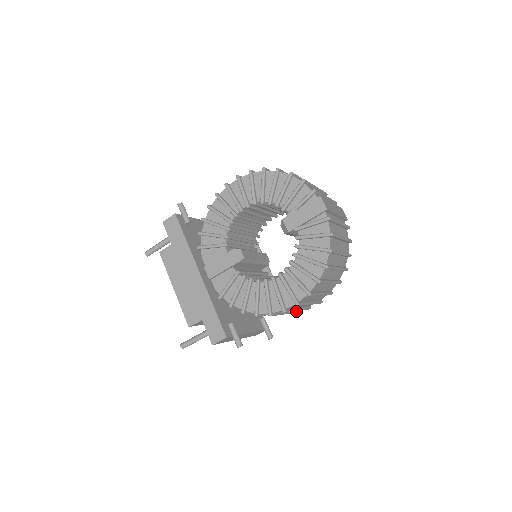
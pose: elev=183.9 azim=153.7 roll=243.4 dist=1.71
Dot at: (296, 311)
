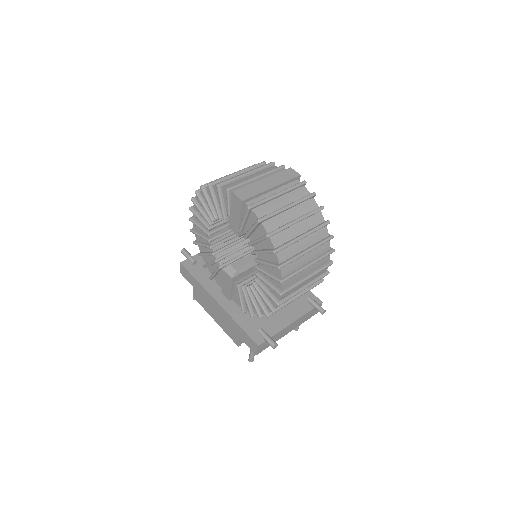
Dot at: (319, 282)
